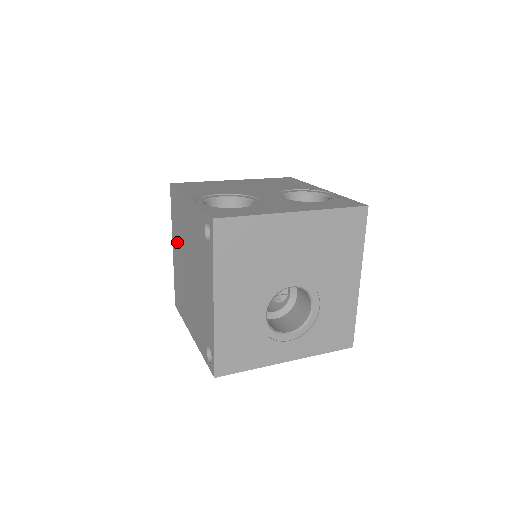
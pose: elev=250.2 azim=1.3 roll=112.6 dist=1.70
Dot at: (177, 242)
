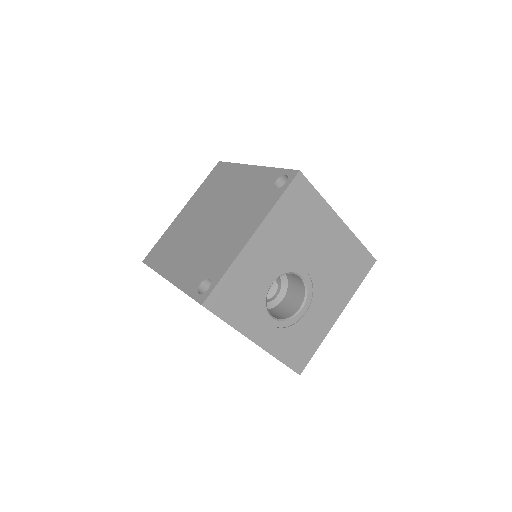
Dot at: (198, 203)
